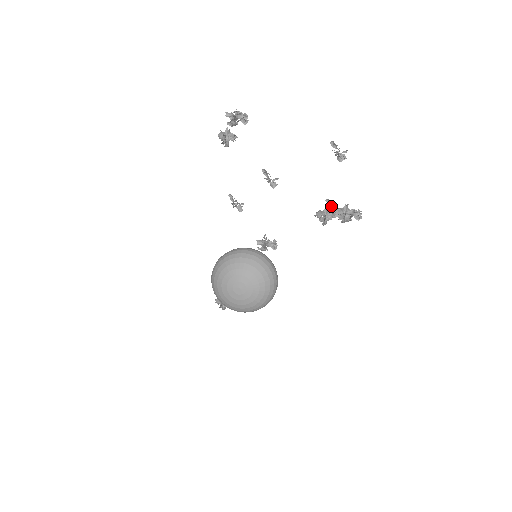
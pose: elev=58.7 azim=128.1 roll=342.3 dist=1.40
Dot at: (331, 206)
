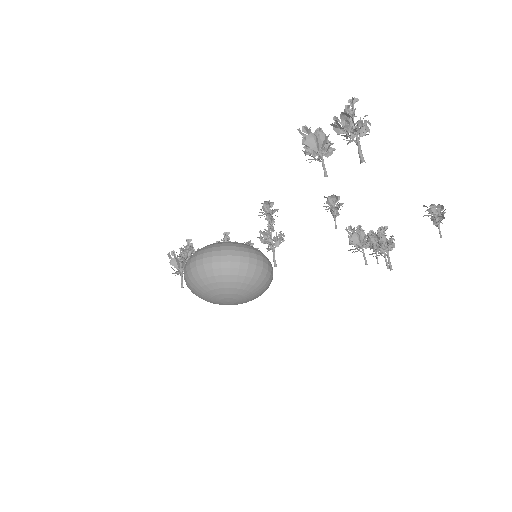
Dot at: (378, 247)
